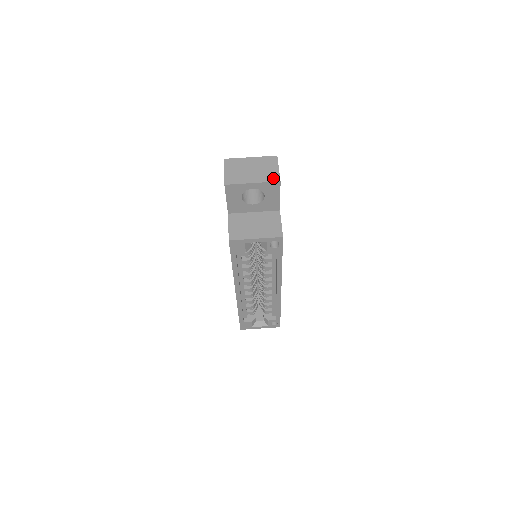
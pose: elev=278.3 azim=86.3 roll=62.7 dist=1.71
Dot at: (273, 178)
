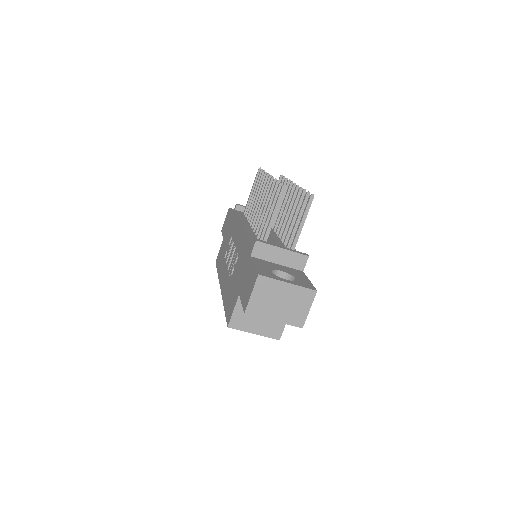
Dot at: (297, 322)
